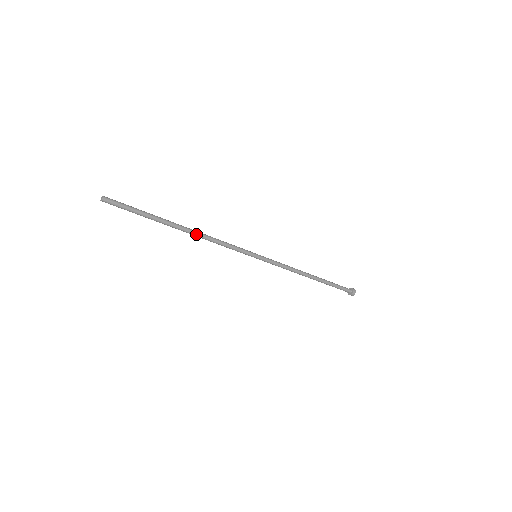
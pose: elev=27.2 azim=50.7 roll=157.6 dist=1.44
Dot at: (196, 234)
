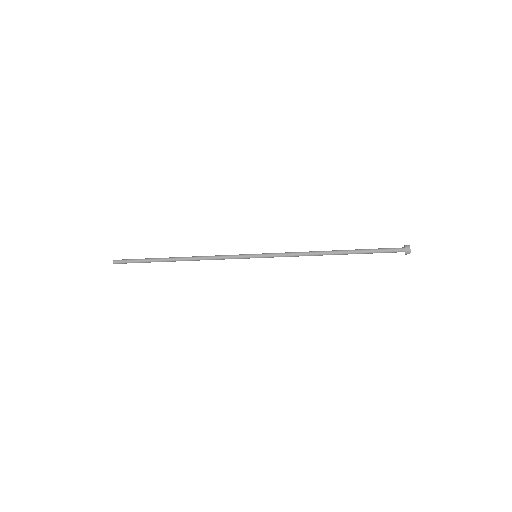
Dot at: (189, 260)
